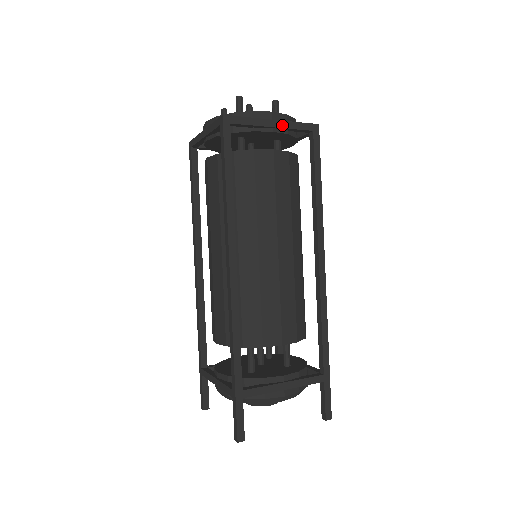
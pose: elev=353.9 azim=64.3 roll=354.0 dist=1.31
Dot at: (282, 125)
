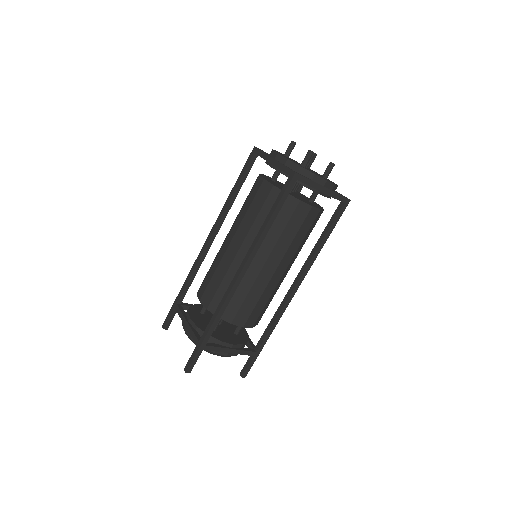
Dot at: (328, 192)
